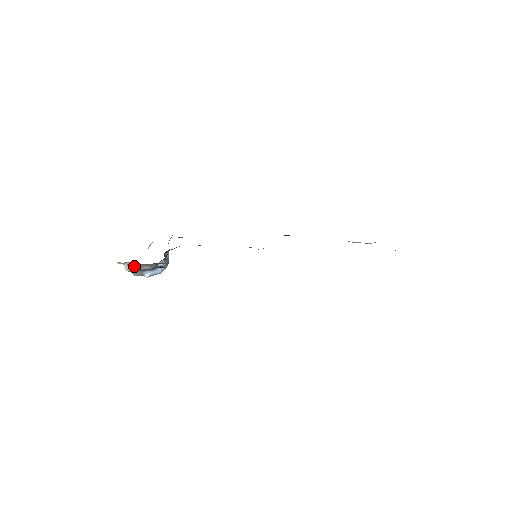
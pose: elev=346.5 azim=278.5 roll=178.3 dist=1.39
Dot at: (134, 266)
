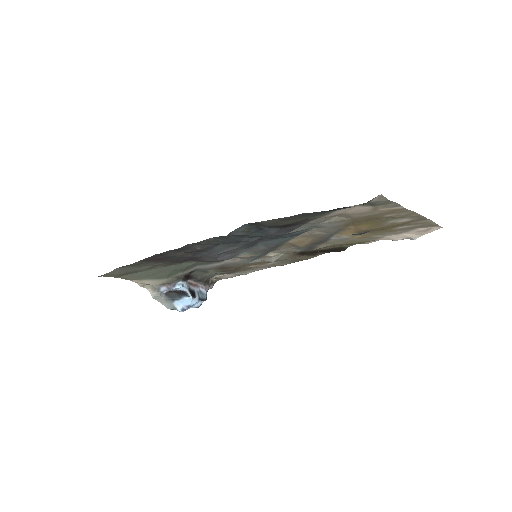
Dot at: (154, 288)
